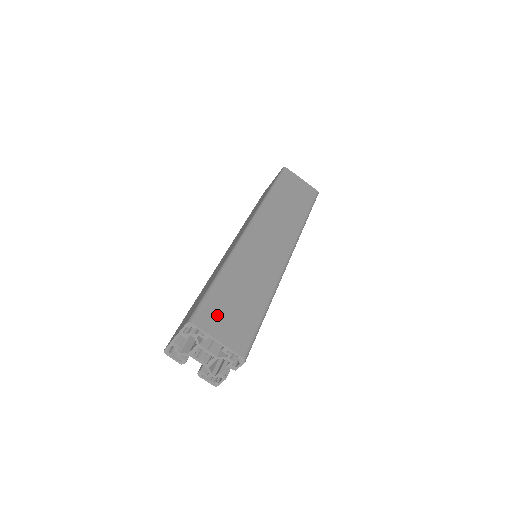
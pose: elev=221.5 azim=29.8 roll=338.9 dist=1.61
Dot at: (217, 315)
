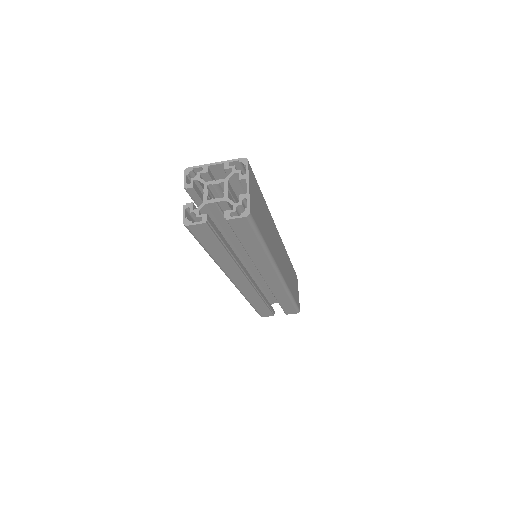
Dot at: (255, 188)
